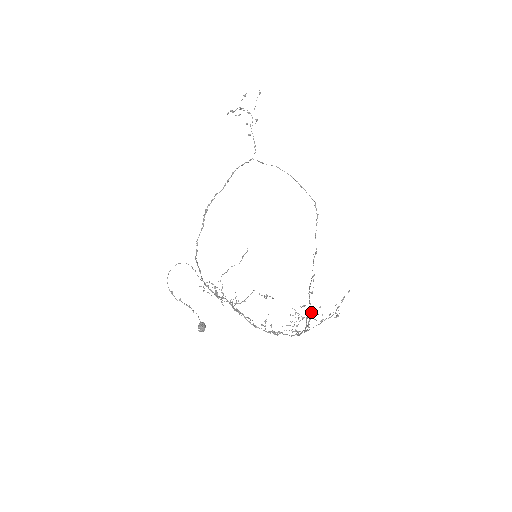
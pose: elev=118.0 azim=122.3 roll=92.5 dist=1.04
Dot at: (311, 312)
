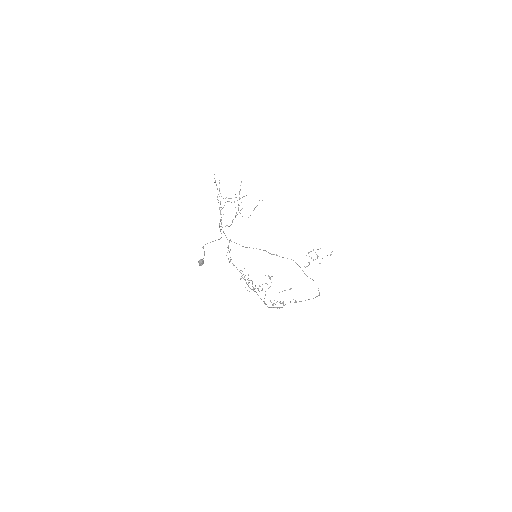
Dot at: occluded
